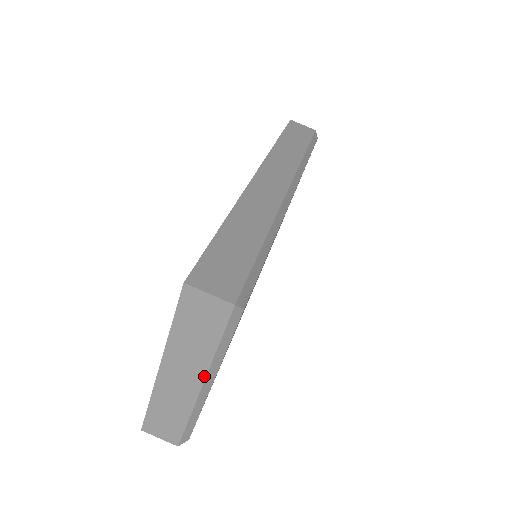
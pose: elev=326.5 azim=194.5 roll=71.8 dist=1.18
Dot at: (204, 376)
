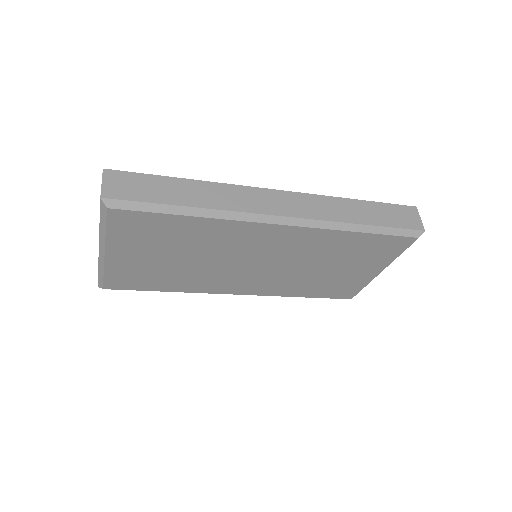
Dot at: (99, 241)
